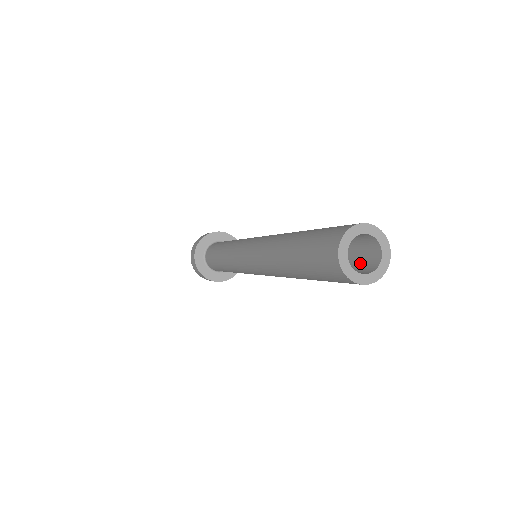
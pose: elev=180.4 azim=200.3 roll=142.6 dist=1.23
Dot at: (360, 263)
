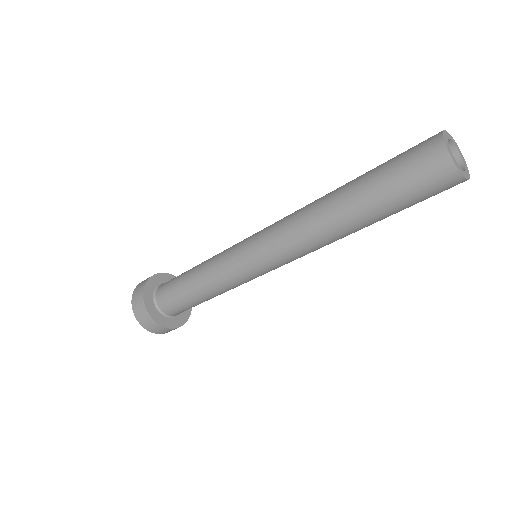
Dot at: occluded
